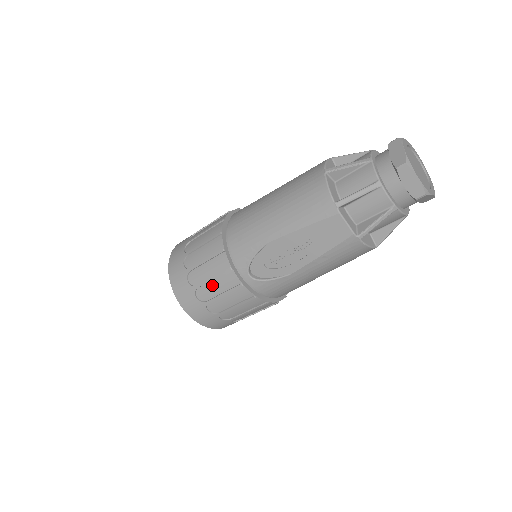
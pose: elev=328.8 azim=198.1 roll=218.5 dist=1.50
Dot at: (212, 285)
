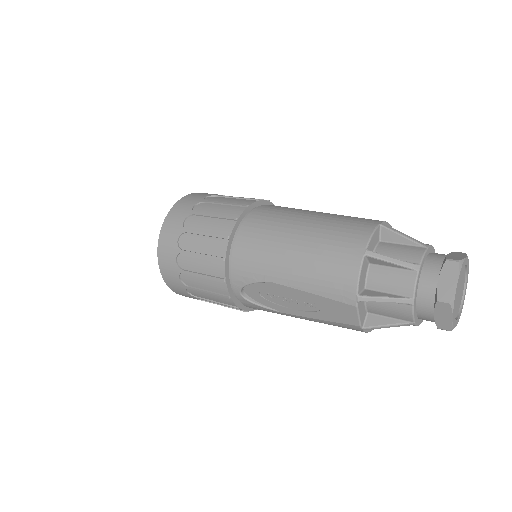
Dot at: (199, 279)
